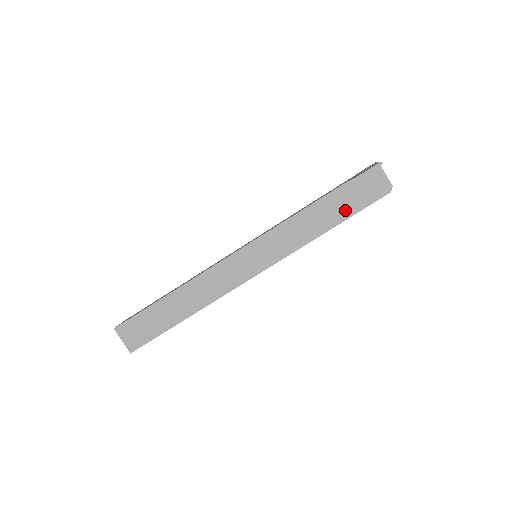
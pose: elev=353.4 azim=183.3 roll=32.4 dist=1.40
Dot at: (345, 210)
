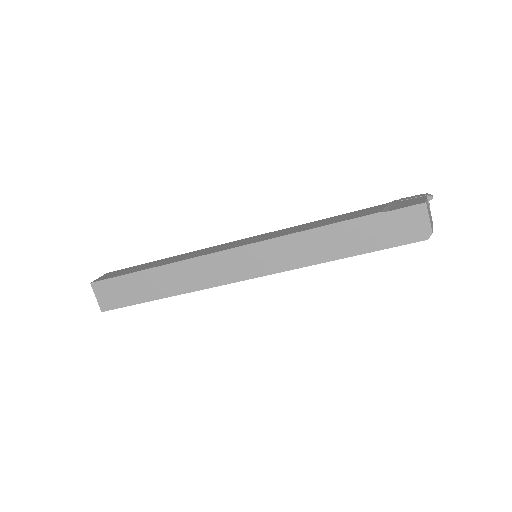
Dot at: (368, 243)
